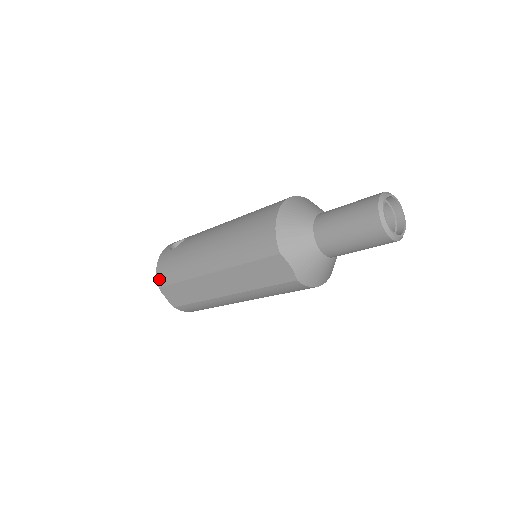
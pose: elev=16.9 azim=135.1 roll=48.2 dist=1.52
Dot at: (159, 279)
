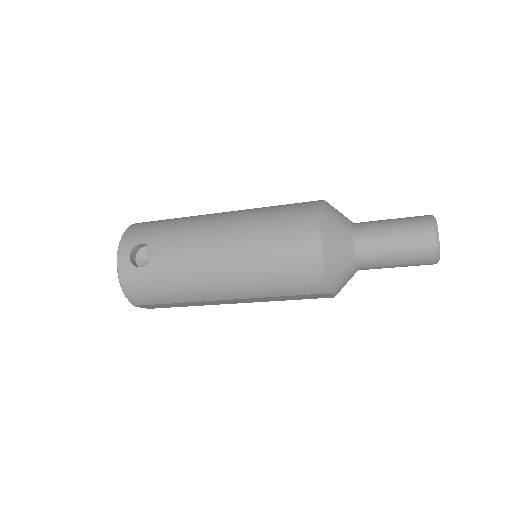
Dot at: (133, 300)
